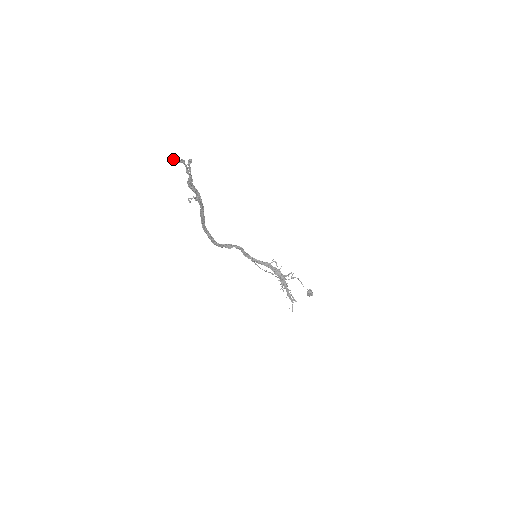
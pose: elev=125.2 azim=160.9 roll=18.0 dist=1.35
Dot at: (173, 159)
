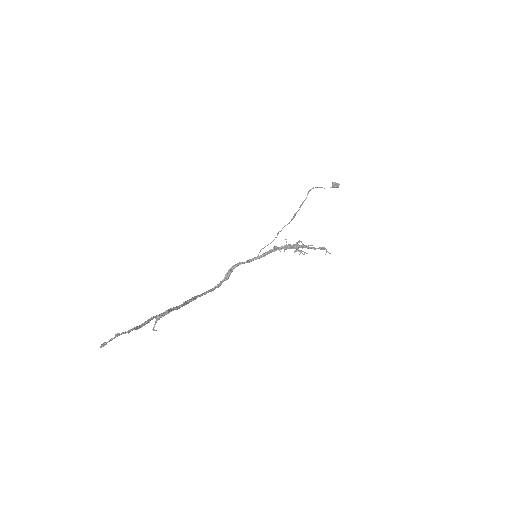
Dot at: (103, 346)
